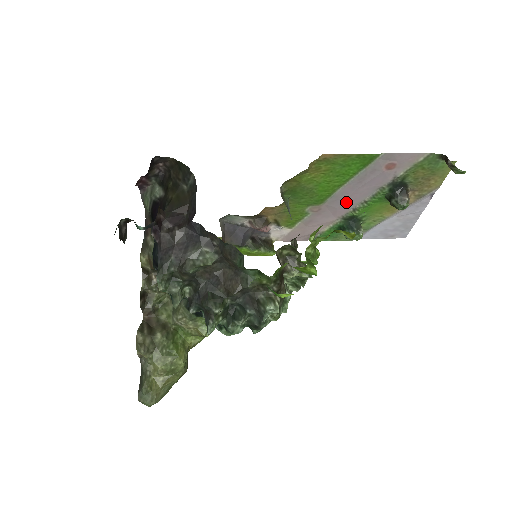
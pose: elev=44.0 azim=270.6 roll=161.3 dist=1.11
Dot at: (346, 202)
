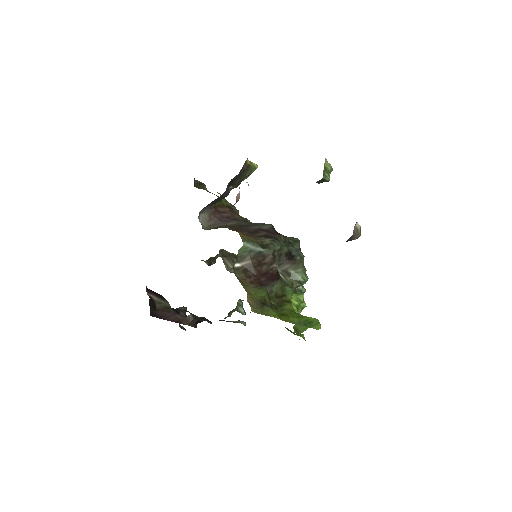
Dot at: occluded
